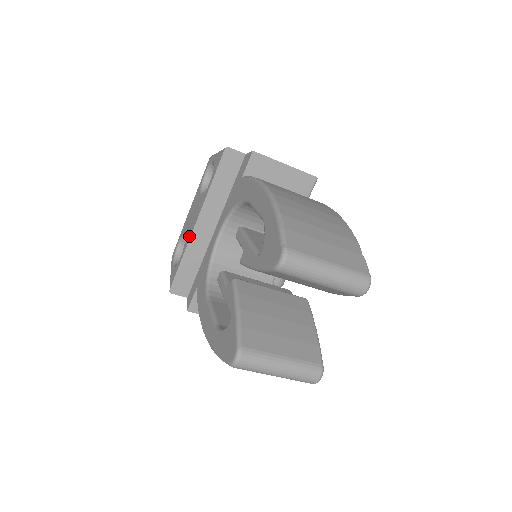
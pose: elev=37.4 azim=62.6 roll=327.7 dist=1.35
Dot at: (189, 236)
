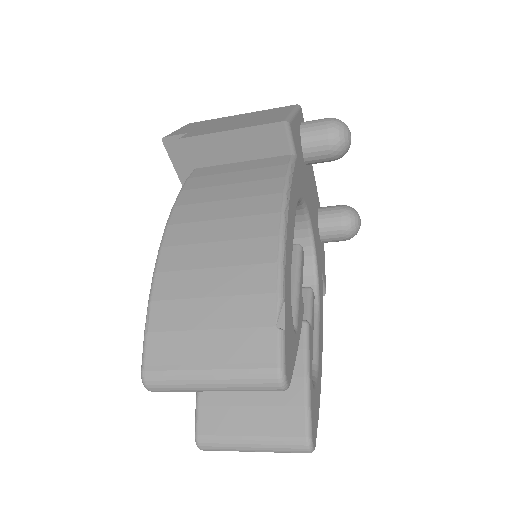
Dot at: occluded
